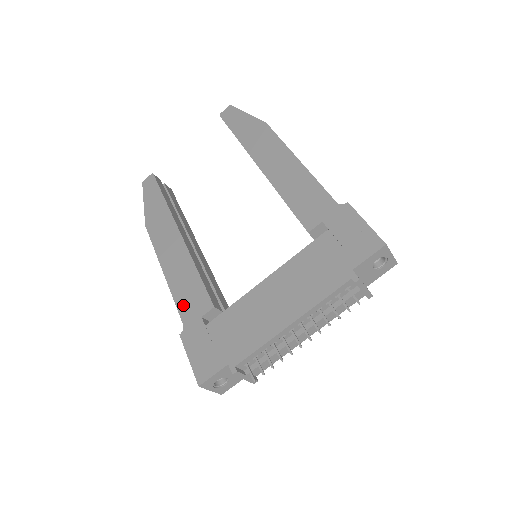
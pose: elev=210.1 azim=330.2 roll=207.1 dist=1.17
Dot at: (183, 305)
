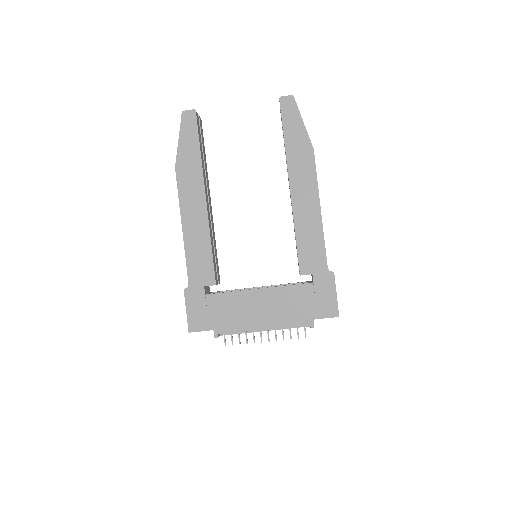
Dot at: (192, 268)
